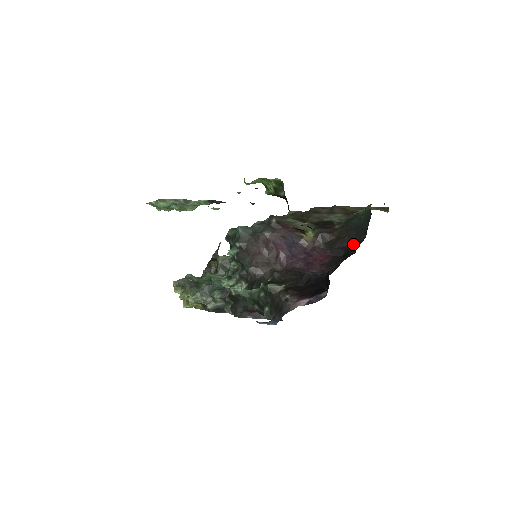
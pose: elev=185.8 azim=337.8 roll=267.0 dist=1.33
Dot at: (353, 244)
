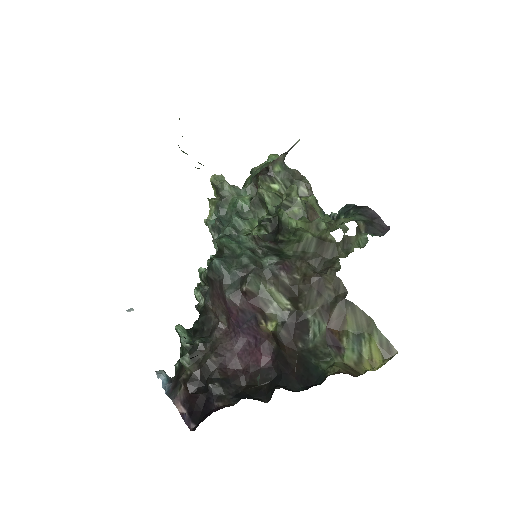
Dot at: (271, 396)
